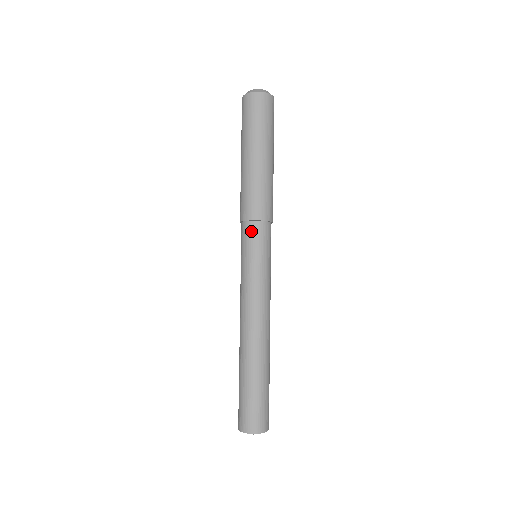
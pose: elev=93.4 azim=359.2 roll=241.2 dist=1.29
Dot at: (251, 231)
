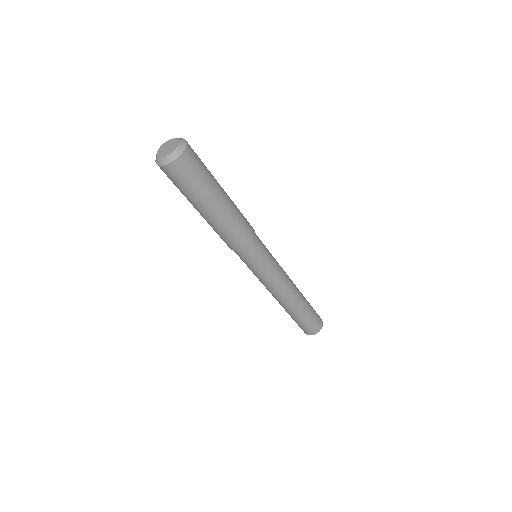
Dot at: (249, 253)
